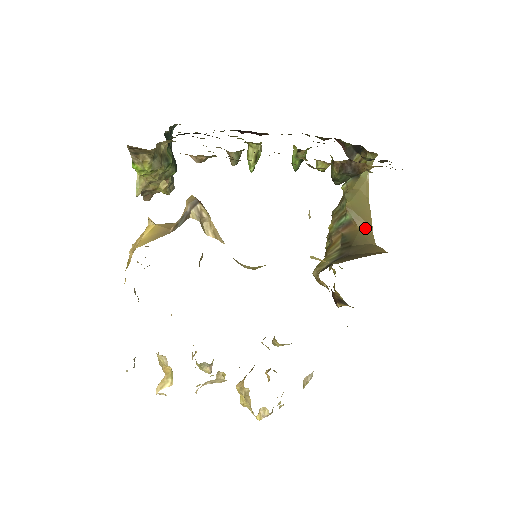
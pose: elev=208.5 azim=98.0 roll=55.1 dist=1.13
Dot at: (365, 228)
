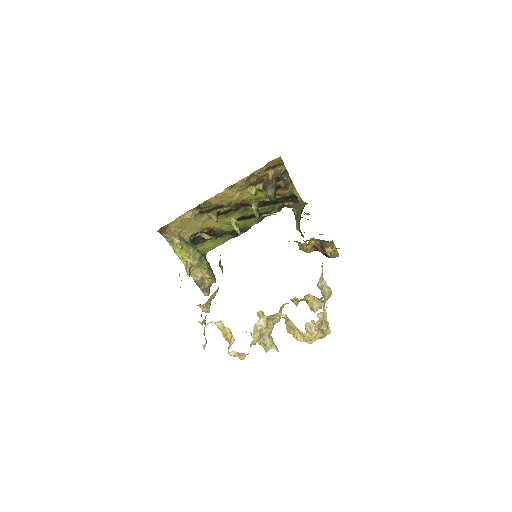
Dot at: occluded
